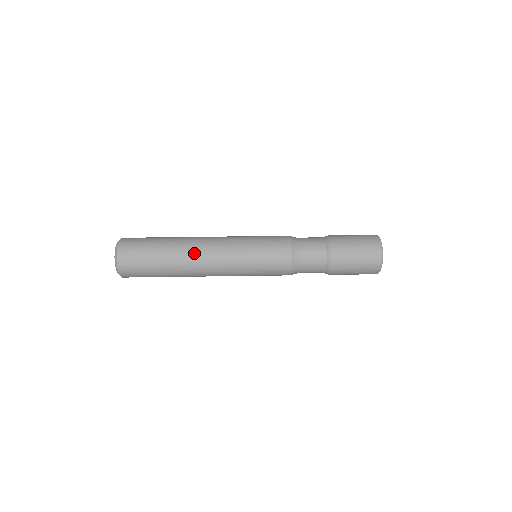
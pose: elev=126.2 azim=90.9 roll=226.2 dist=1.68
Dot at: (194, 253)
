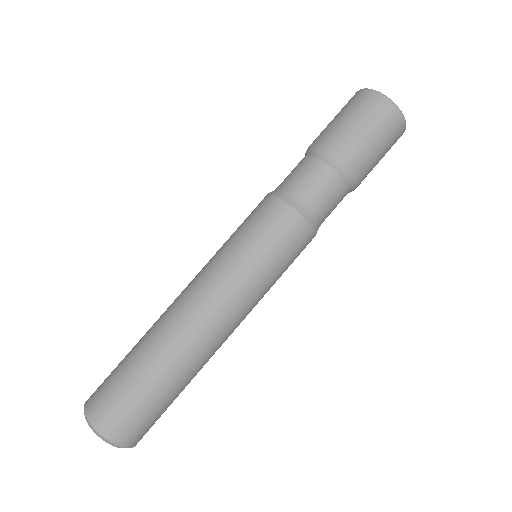
Dot at: (179, 325)
